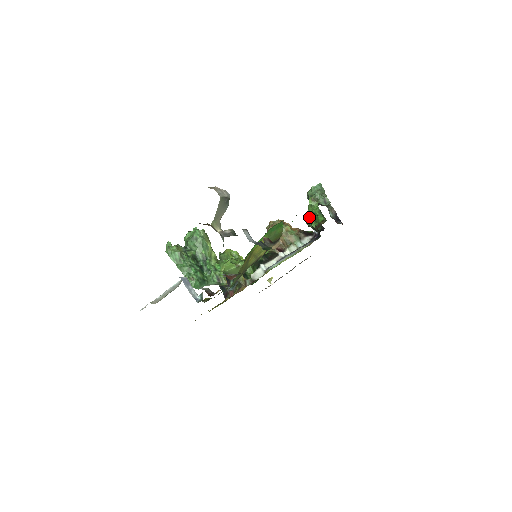
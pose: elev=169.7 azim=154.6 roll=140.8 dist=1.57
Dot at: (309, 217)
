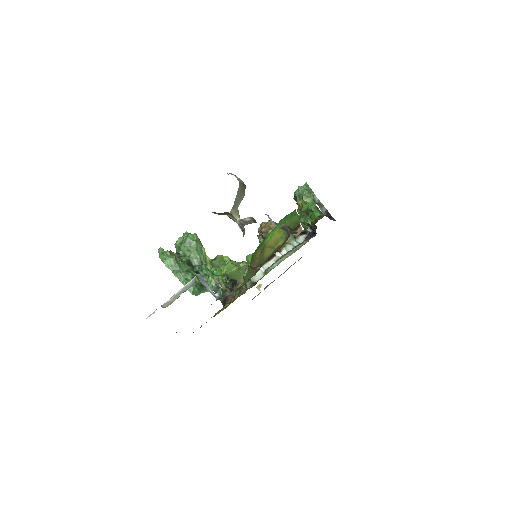
Dot at: (304, 214)
